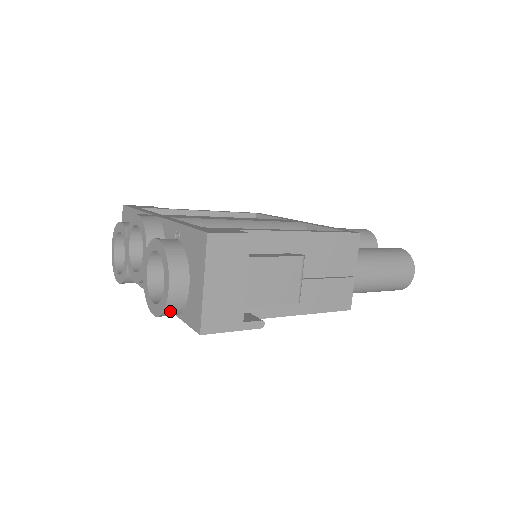
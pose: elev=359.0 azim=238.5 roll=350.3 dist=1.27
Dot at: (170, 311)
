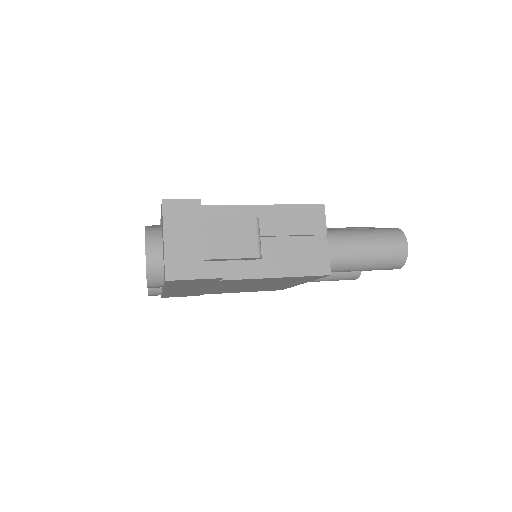
Dot at: (153, 276)
